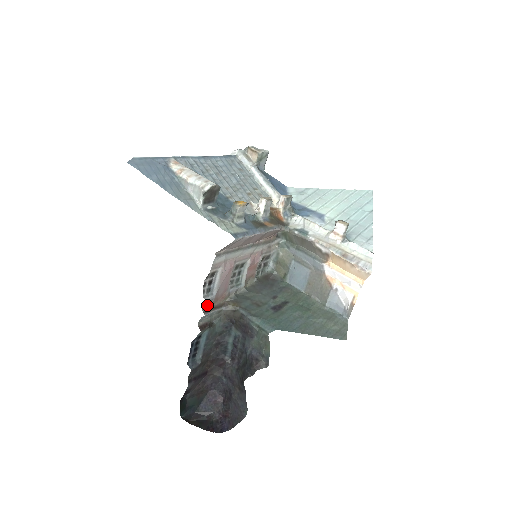
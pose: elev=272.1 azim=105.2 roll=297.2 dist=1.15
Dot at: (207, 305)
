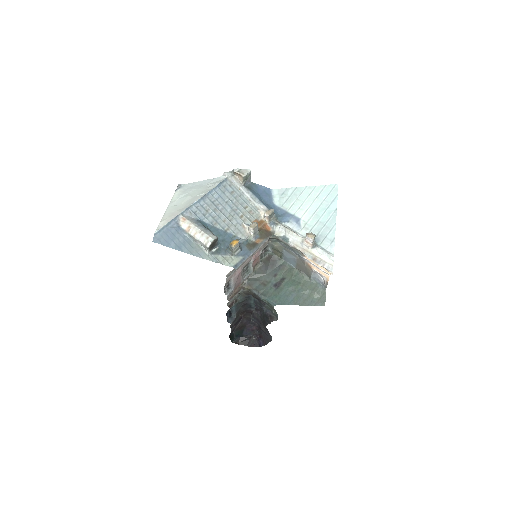
Dot at: (230, 296)
